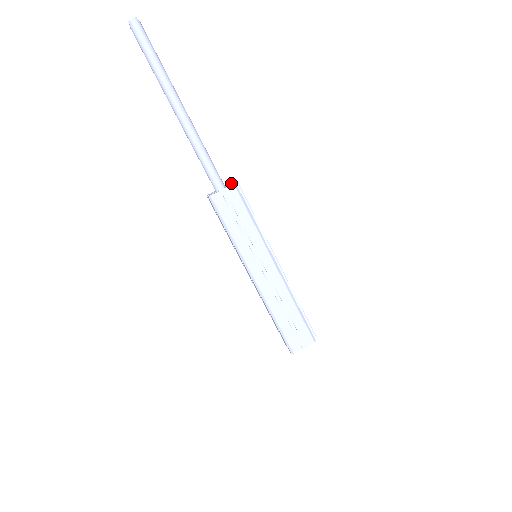
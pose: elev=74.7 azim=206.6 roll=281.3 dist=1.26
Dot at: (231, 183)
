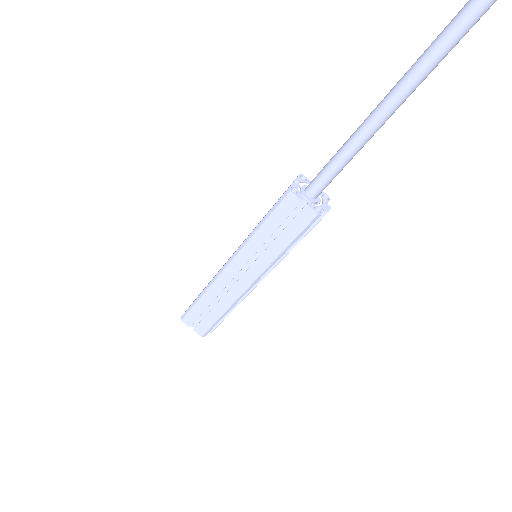
Dot at: (324, 204)
